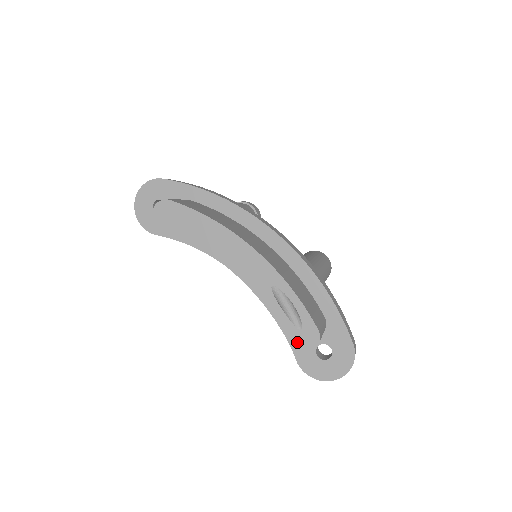
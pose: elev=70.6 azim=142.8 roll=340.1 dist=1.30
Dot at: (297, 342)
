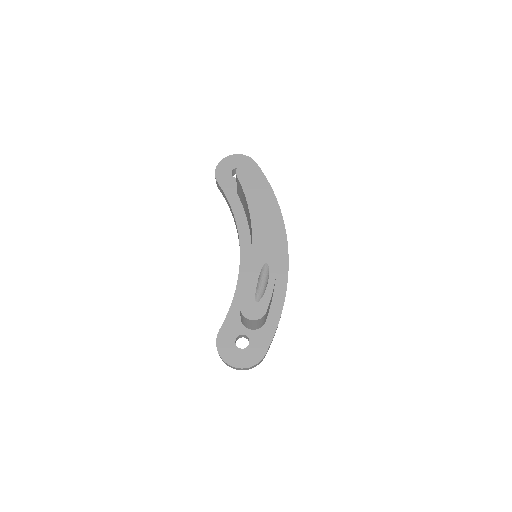
Dot at: (246, 306)
